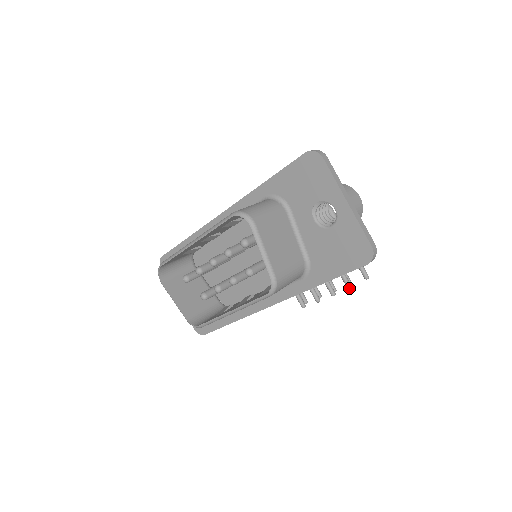
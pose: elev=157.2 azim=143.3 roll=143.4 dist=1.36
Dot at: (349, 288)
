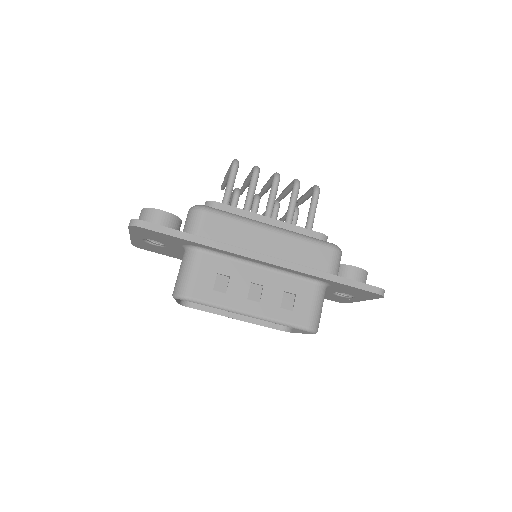
Dot at: occluded
